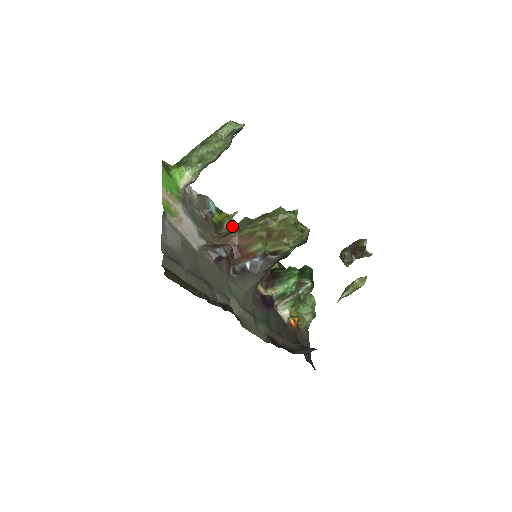
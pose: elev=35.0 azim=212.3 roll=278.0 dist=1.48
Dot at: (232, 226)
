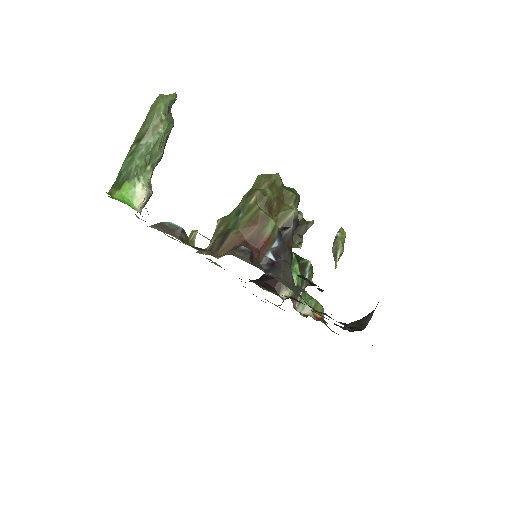
Dot at: occluded
